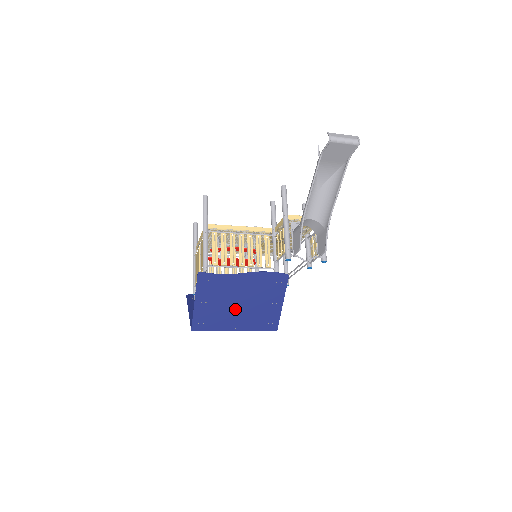
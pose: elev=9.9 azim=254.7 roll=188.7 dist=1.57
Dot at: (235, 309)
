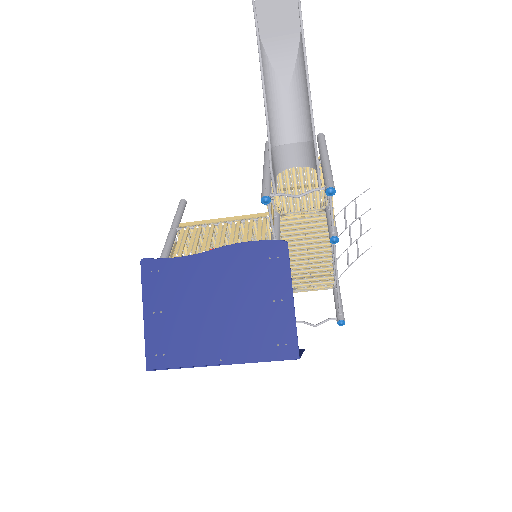
Dot at: (211, 320)
